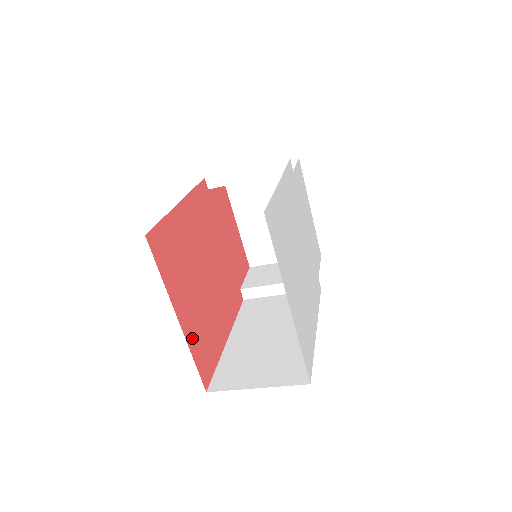
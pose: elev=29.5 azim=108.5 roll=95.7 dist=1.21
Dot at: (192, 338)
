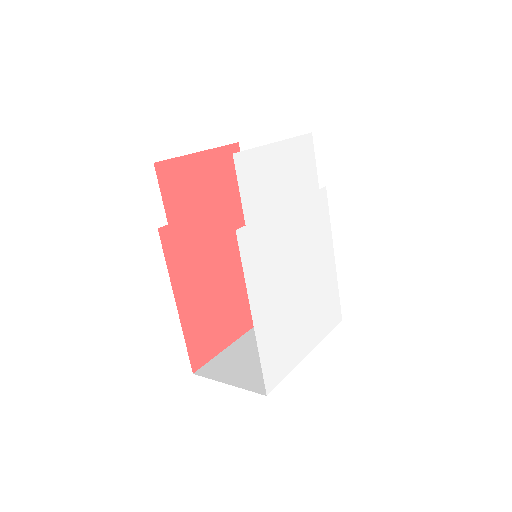
Dot at: (250, 320)
